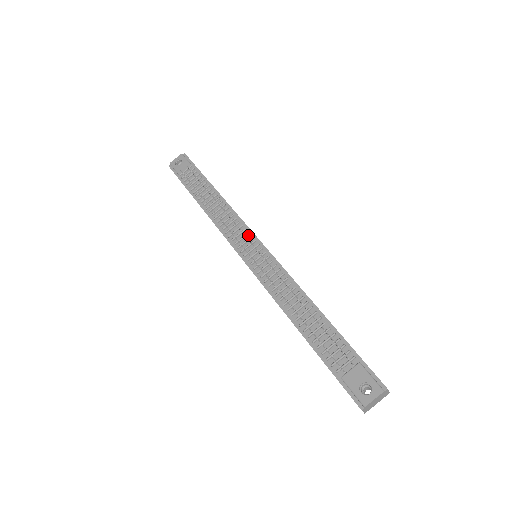
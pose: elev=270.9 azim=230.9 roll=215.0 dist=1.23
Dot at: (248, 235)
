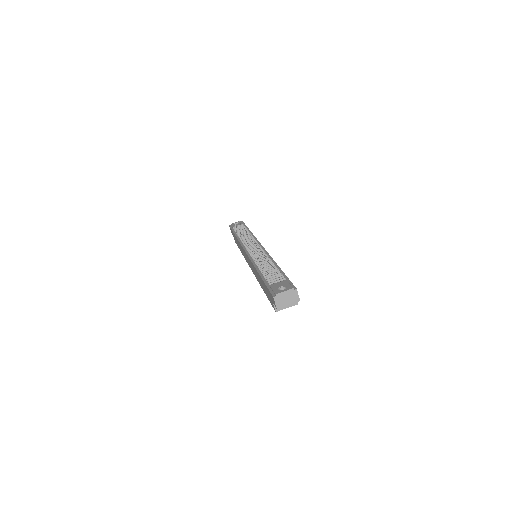
Dot at: occluded
